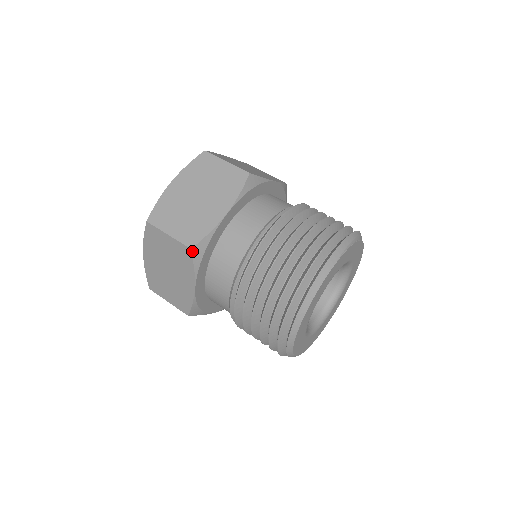
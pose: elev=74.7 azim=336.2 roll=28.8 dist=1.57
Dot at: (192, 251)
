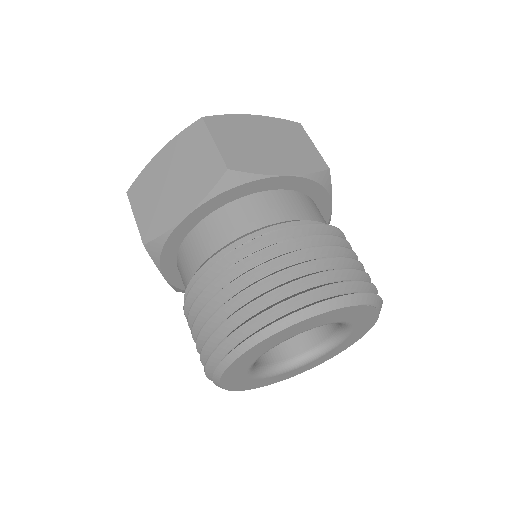
Dot at: (226, 173)
